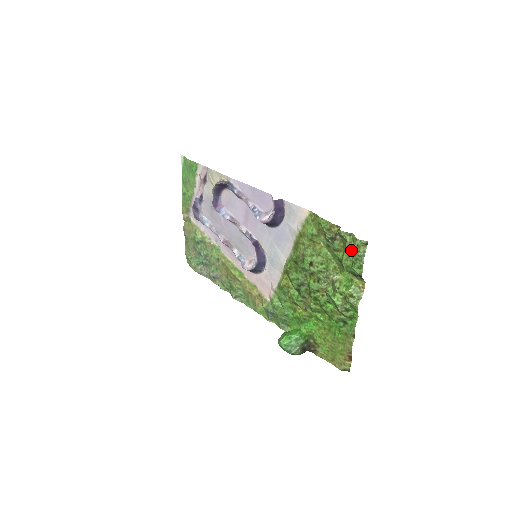
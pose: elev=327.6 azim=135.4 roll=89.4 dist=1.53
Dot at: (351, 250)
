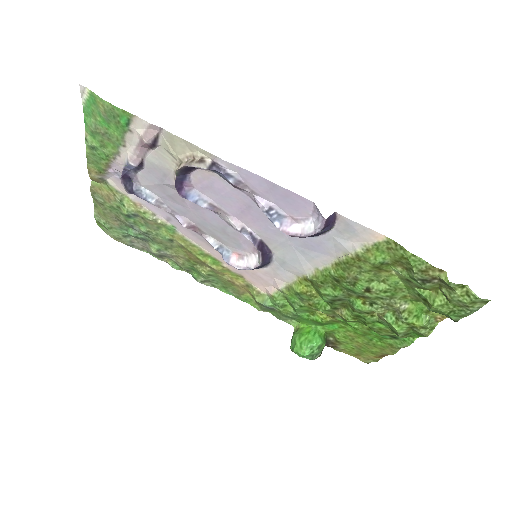
Dot at: (458, 302)
